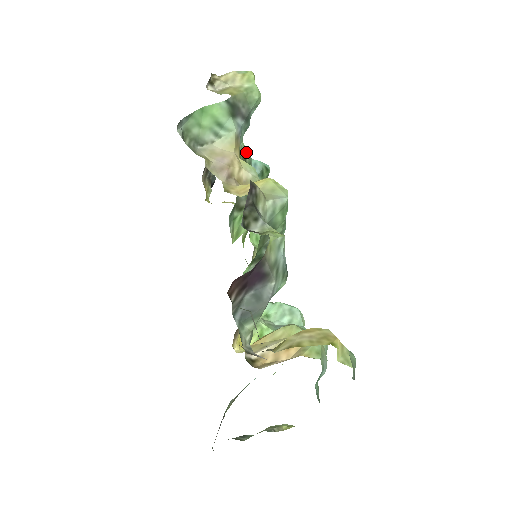
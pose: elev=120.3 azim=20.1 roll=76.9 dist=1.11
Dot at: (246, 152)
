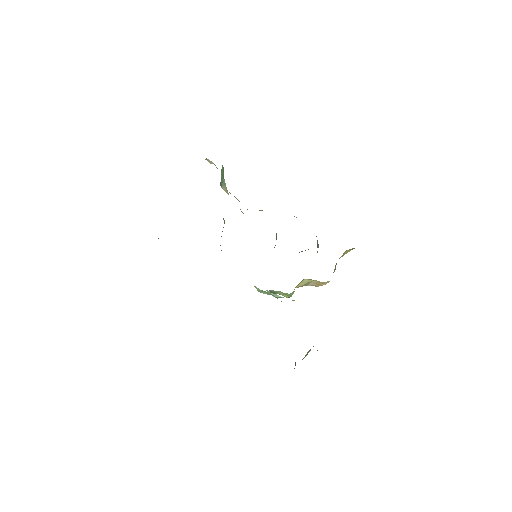
Dot at: occluded
